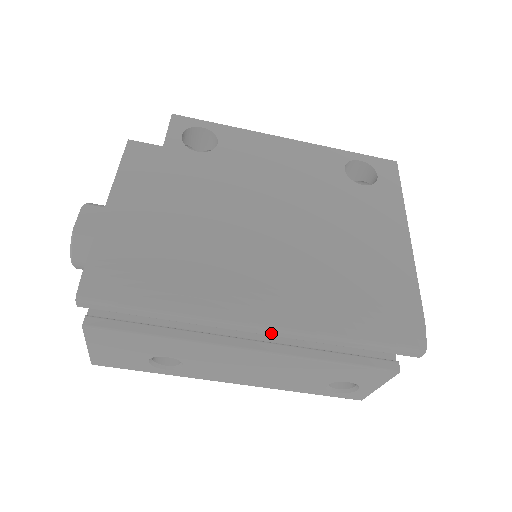
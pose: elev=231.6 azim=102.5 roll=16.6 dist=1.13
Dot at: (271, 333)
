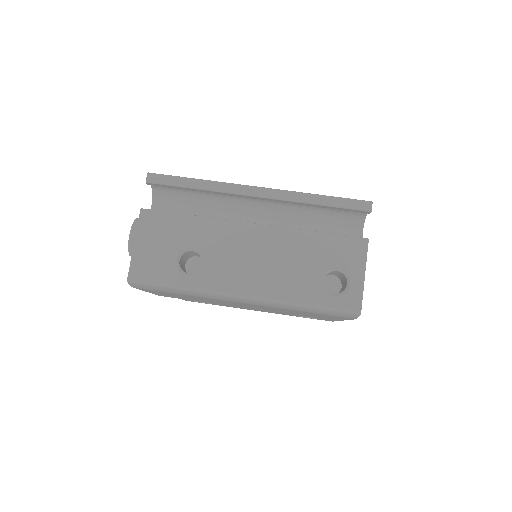
Dot at: (266, 193)
